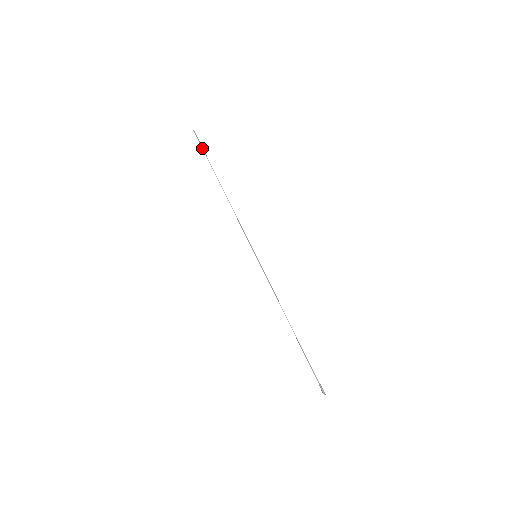
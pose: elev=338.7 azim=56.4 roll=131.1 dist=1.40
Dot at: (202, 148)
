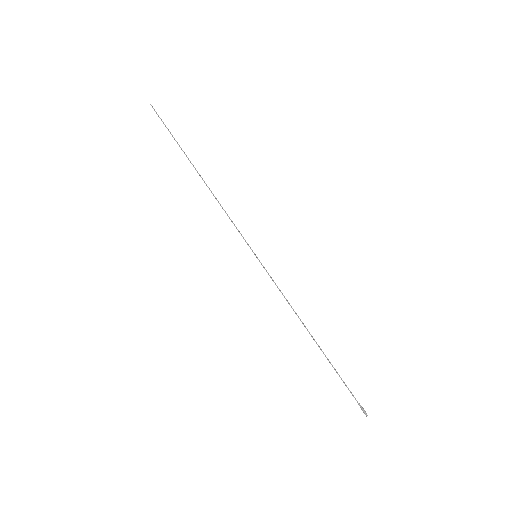
Dot at: occluded
